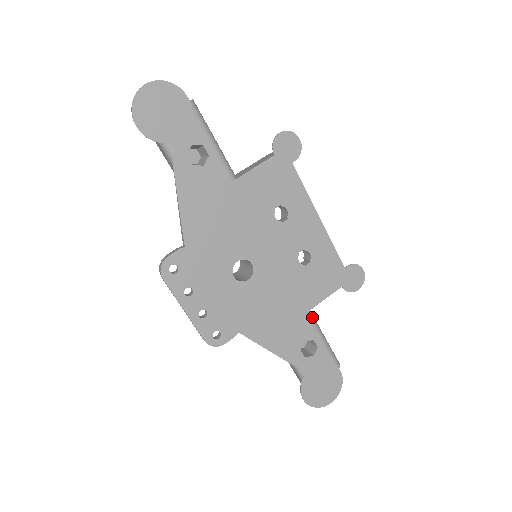
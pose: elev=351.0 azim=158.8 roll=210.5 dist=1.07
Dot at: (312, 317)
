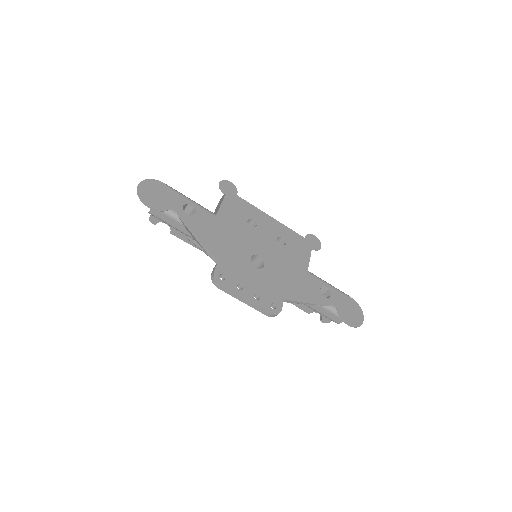
Dot at: (312, 273)
